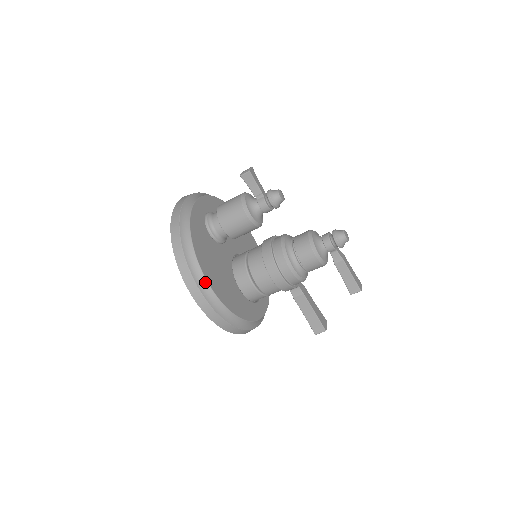
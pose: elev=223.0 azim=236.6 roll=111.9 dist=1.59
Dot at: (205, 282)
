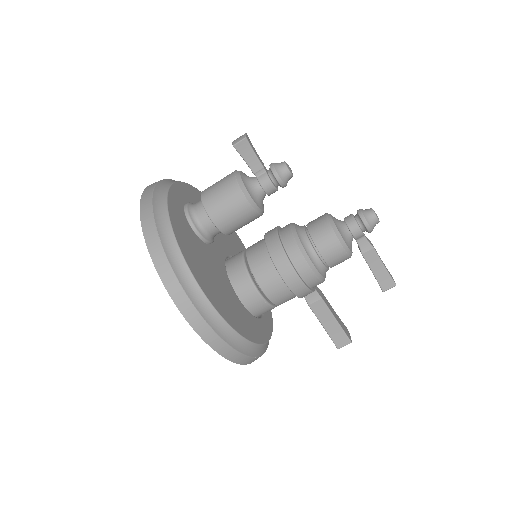
Dot at: (203, 298)
